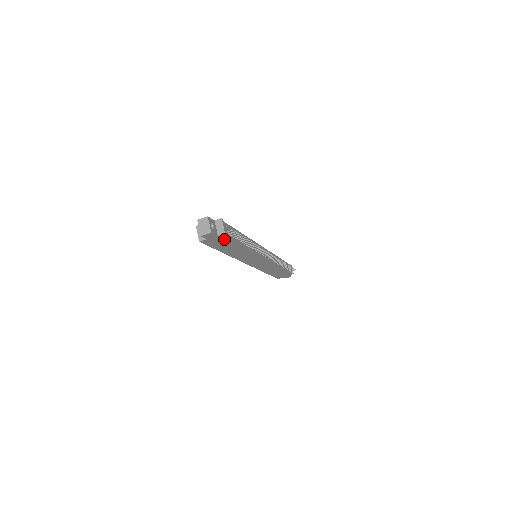
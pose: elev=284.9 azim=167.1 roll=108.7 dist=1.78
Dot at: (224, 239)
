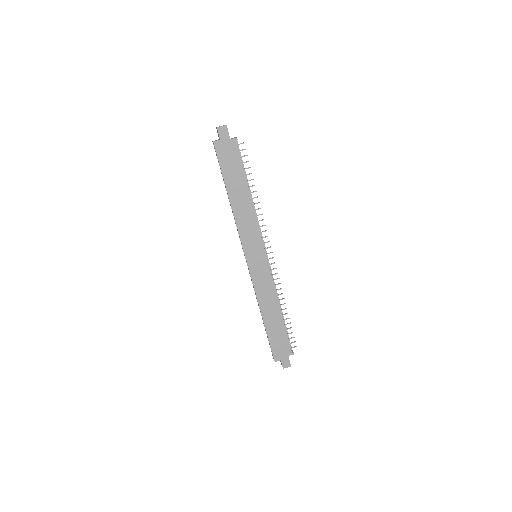
Dot at: (234, 153)
